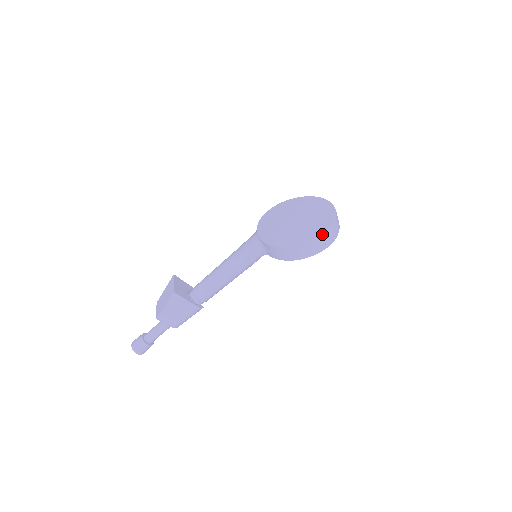
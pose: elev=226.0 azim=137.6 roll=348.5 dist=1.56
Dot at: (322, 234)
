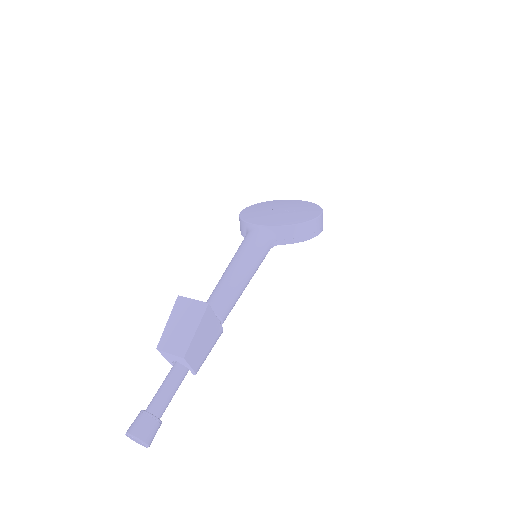
Dot at: (322, 210)
